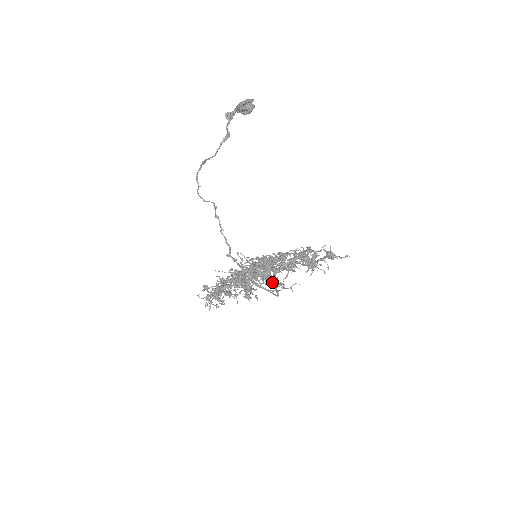
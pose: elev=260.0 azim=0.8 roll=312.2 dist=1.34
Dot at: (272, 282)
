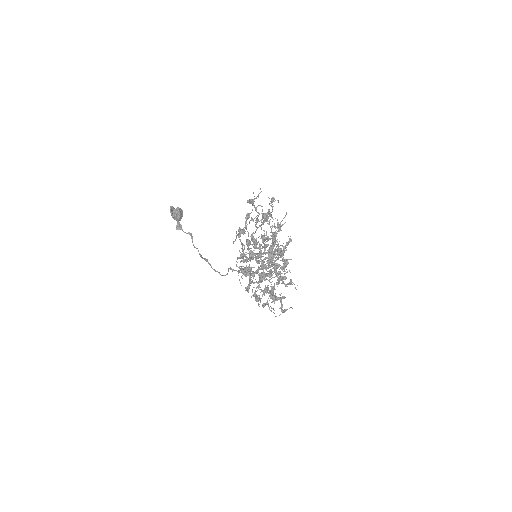
Dot at: occluded
